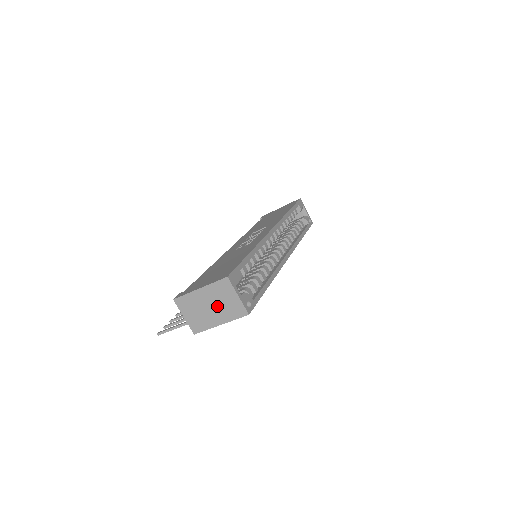
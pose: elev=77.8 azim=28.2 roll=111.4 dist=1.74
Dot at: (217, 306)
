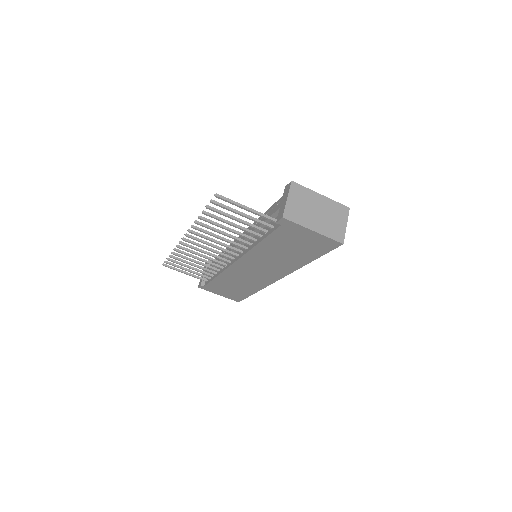
Dot at: (324, 217)
